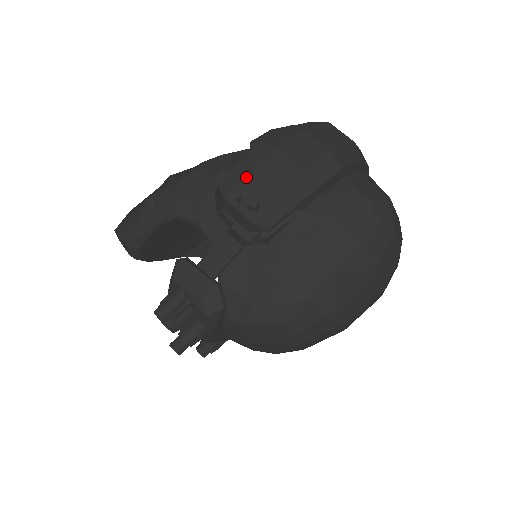
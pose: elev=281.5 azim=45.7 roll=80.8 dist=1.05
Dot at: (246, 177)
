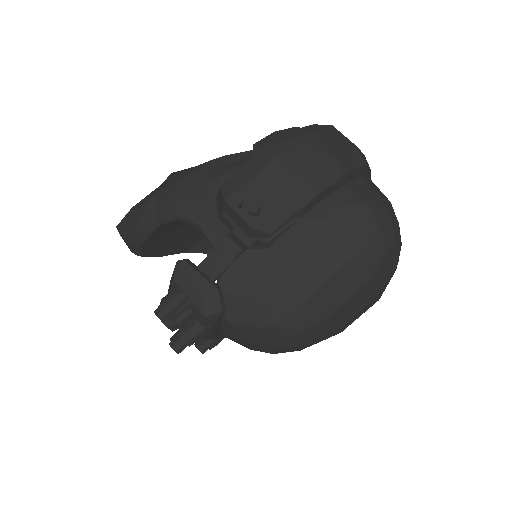
Dot at: (248, 182)
